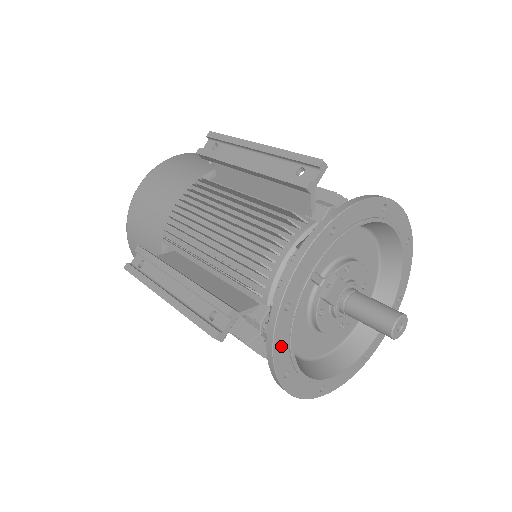
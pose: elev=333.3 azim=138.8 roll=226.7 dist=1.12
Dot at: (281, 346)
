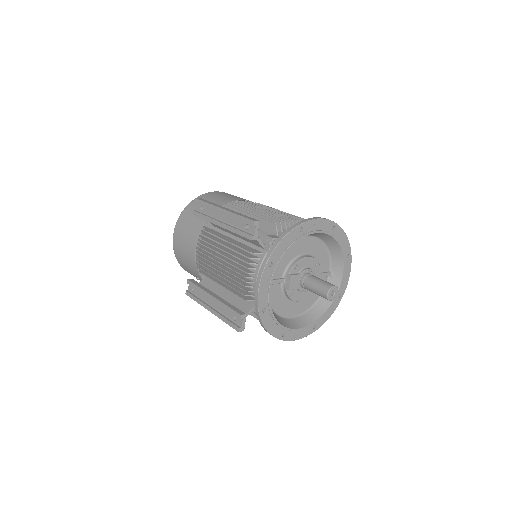
Dot at: (271, 326)
